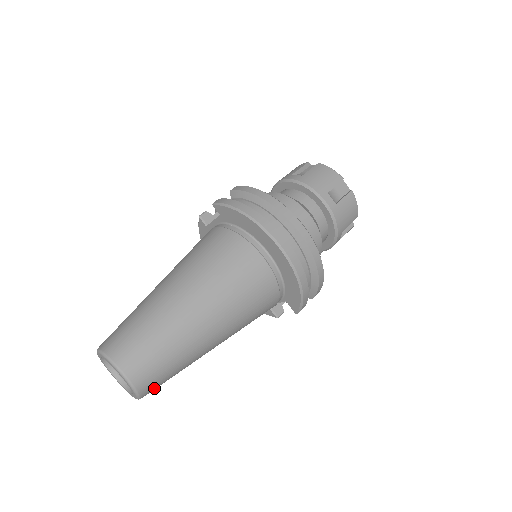
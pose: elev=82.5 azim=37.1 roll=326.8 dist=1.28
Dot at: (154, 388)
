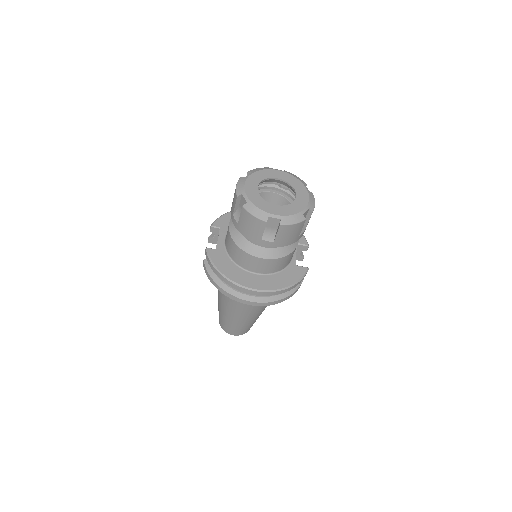
Dot at: occluded
